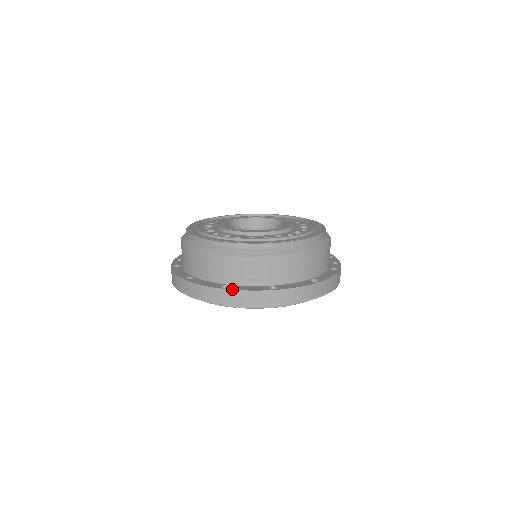
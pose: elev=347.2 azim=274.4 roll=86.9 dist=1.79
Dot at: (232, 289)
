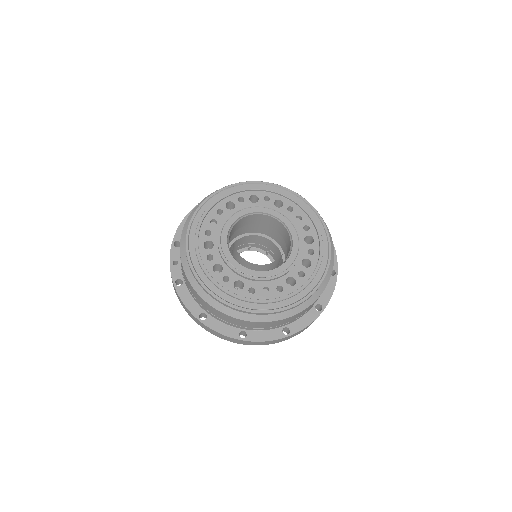
Dot at: (251, 341)
